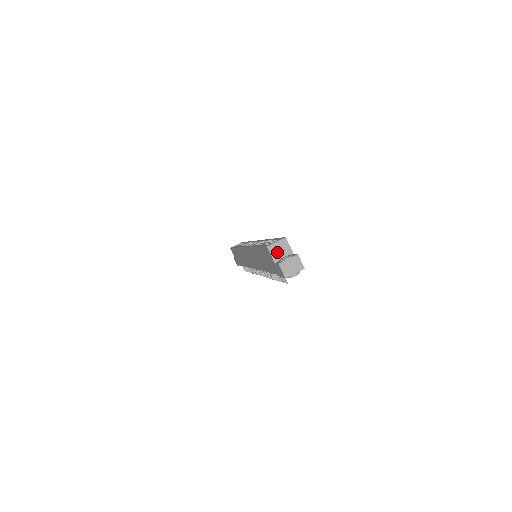
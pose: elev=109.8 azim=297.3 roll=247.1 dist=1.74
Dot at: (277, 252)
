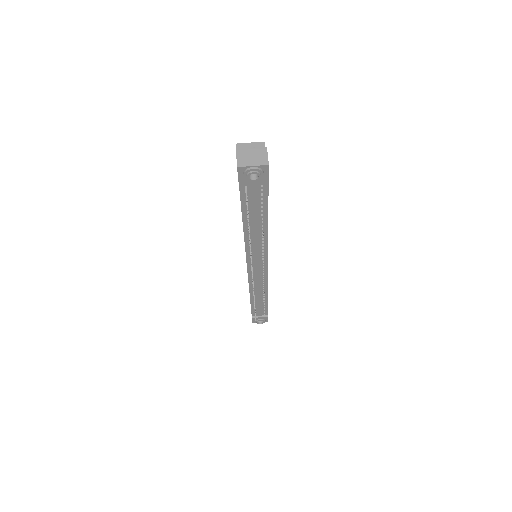
Dot at: occluded
